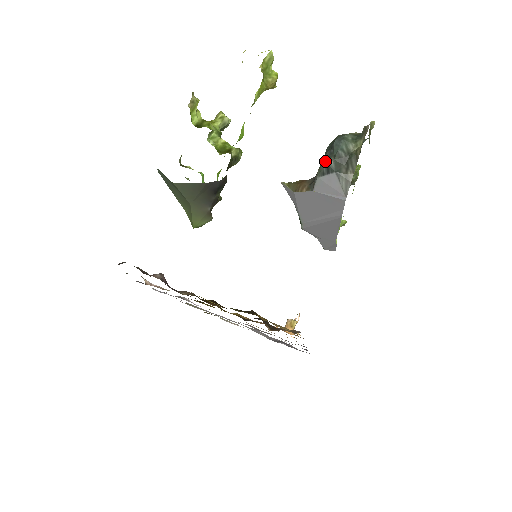
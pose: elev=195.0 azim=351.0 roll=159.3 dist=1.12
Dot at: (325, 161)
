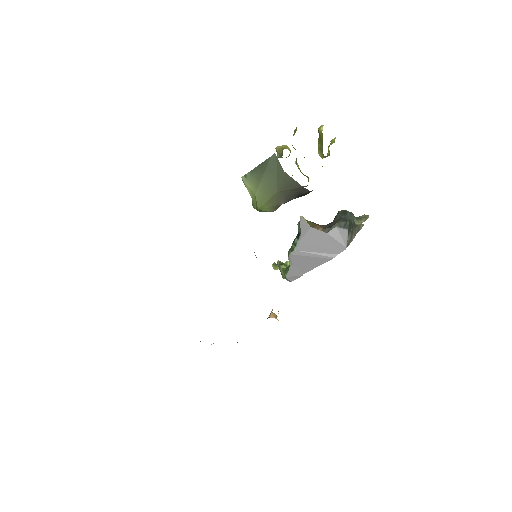
Dot at: (344, 220)
